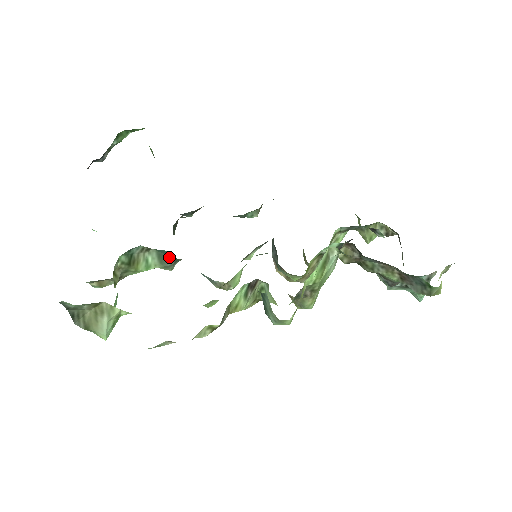
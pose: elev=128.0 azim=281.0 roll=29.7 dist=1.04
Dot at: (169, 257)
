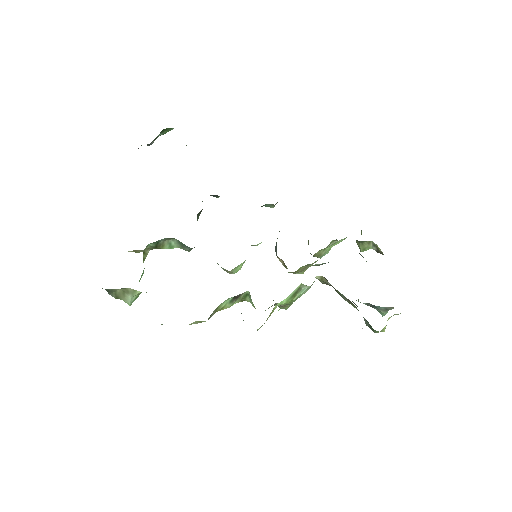
Dot at: (187, 246)
